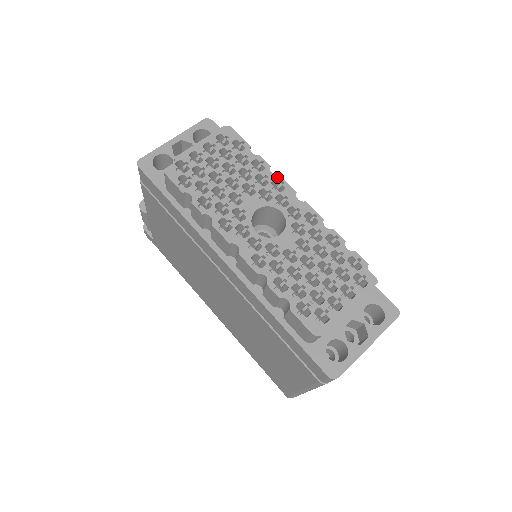
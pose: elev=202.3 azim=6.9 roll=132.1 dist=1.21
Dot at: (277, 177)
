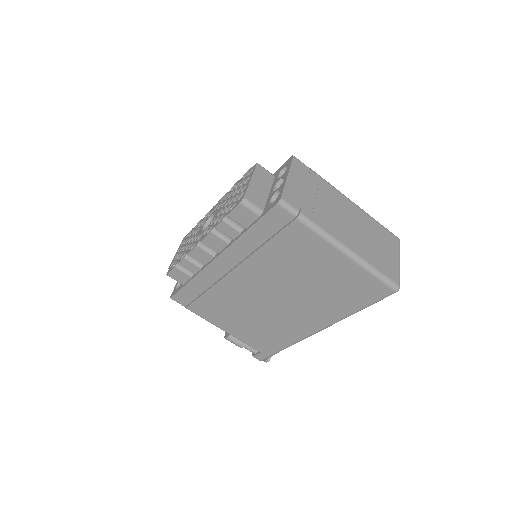
Dot at: (206, 216)
